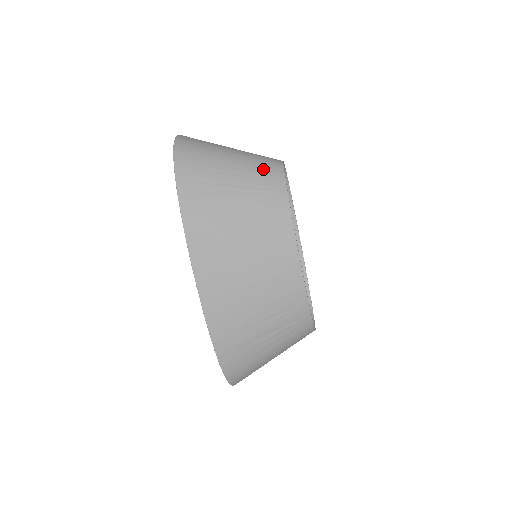
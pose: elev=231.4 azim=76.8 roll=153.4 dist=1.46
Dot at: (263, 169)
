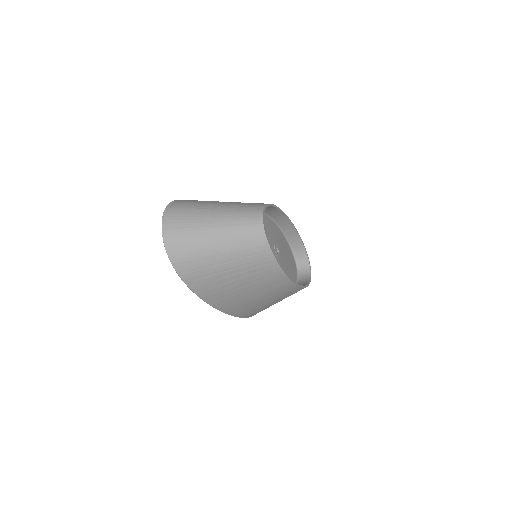
Dot at: (250, 247)
